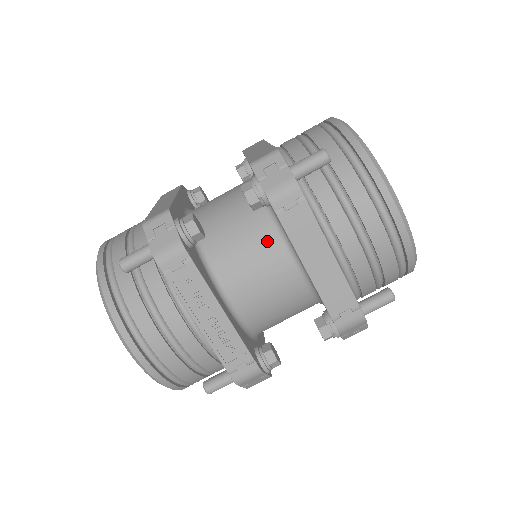
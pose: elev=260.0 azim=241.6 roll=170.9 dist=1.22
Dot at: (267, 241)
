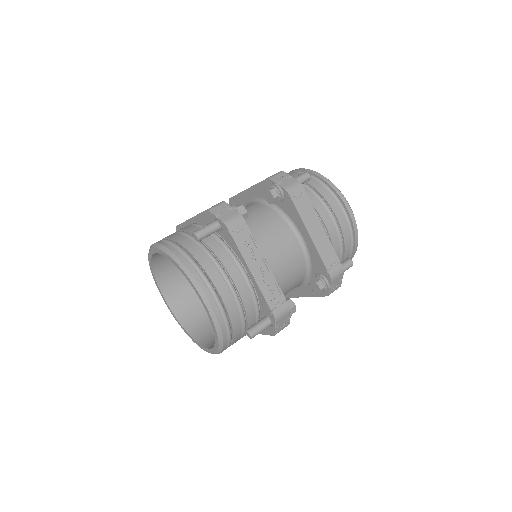
Dot at: (280, 226)
